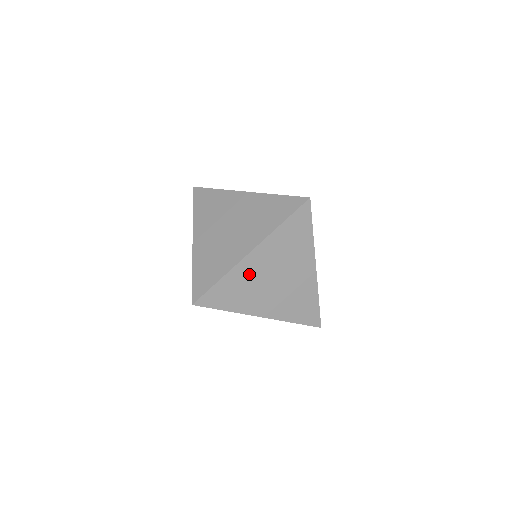
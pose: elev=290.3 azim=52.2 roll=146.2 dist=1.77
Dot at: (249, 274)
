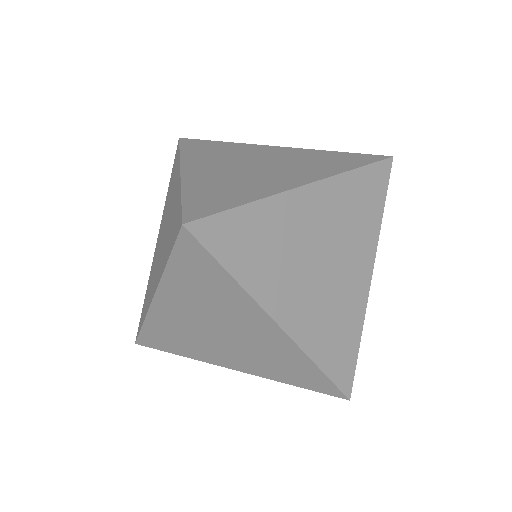
Dot at: (290, 225)
